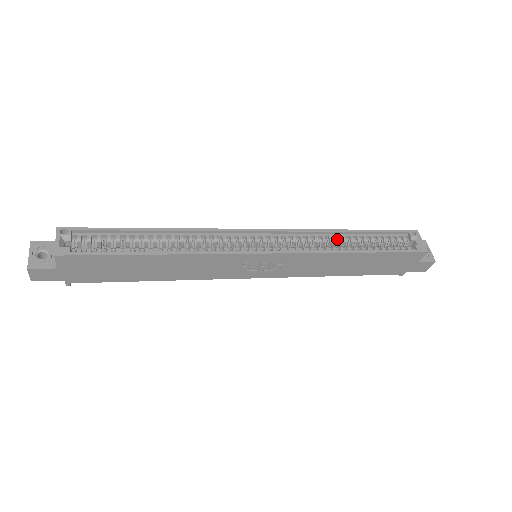
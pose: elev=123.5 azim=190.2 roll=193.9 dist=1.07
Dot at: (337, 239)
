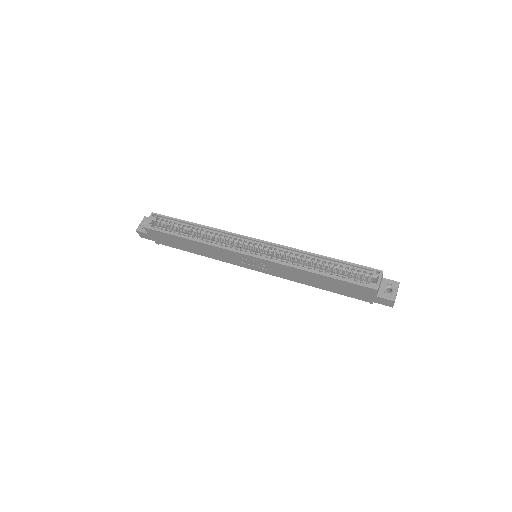
Dot at: (309, 260)
